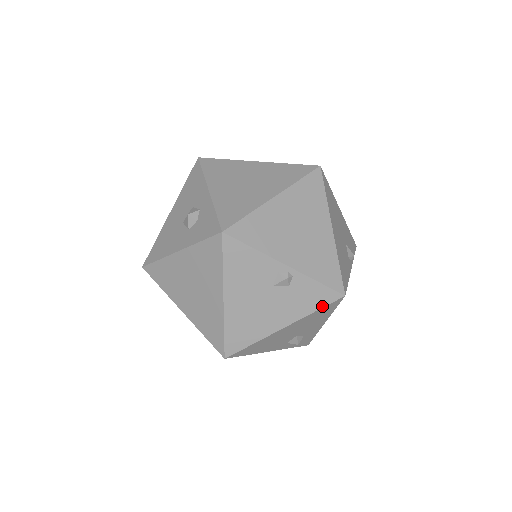
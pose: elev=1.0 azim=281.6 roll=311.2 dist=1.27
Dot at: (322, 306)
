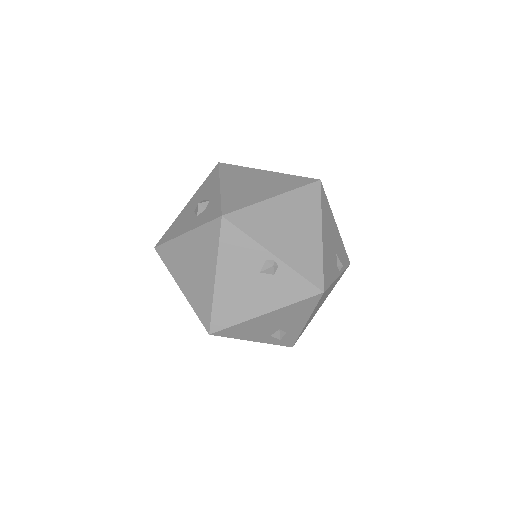
Dot at: (302, 299)
